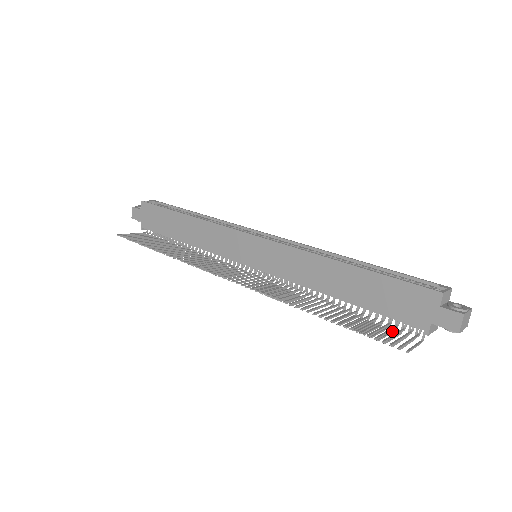
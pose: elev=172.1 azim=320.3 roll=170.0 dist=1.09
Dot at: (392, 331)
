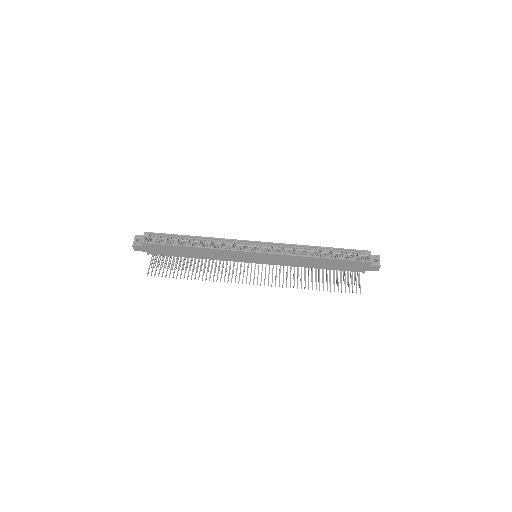
Dot at: occluded
